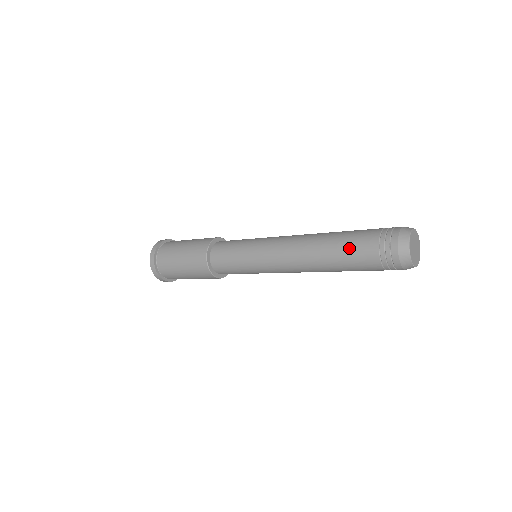
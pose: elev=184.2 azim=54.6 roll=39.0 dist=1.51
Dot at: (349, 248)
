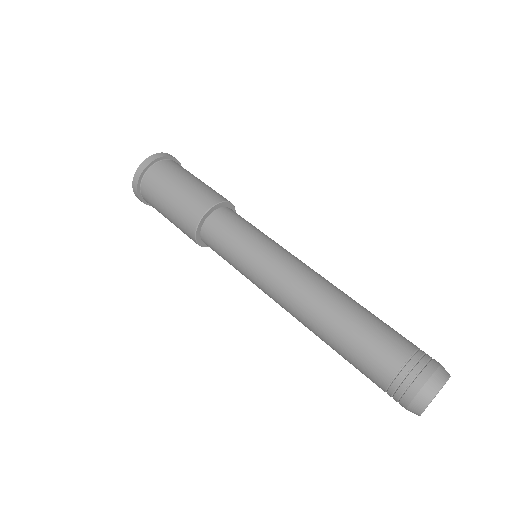
Dot at: (362, 348)
